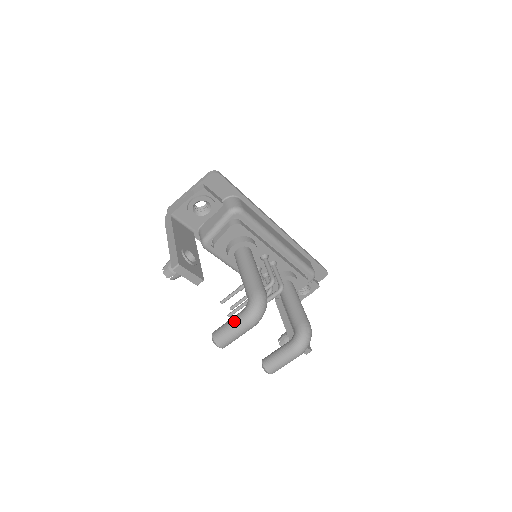
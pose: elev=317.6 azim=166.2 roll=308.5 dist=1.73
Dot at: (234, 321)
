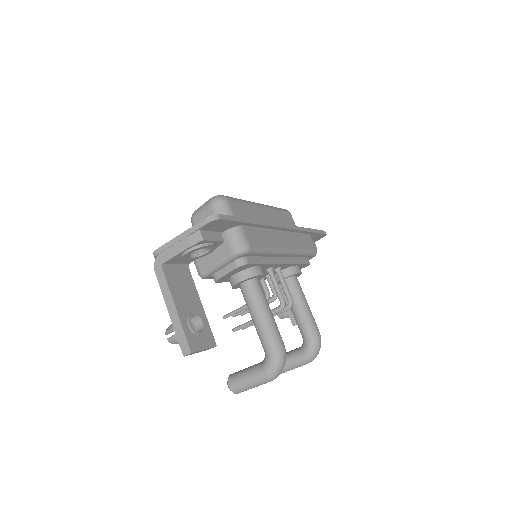
Dot at: (253, 378)
